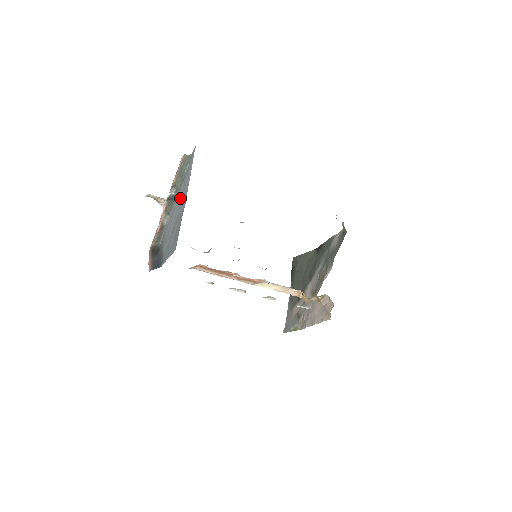
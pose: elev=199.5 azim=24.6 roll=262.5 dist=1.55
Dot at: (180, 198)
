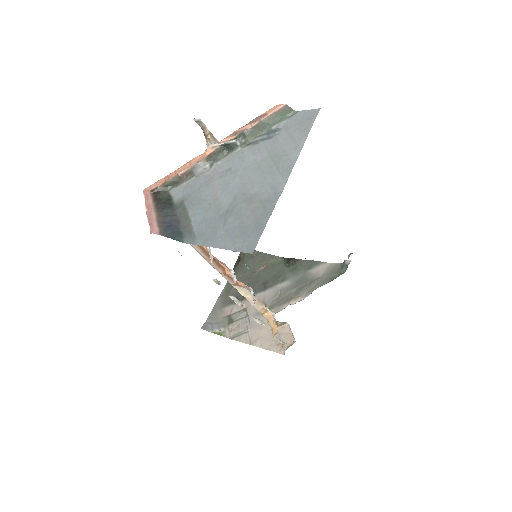
Dot at: (259, 164)
